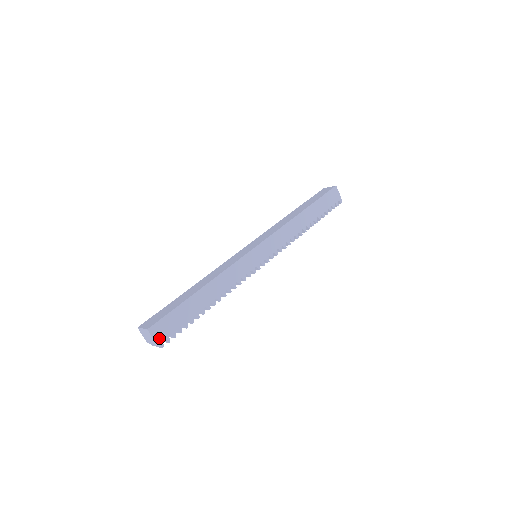
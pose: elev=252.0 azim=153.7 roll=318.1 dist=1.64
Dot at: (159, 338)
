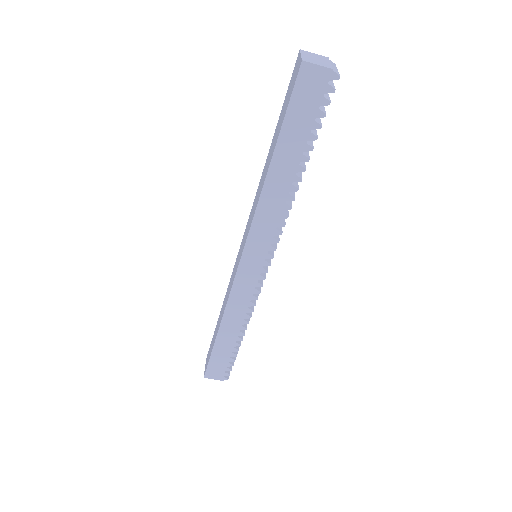
Dot at: (219, 377)
